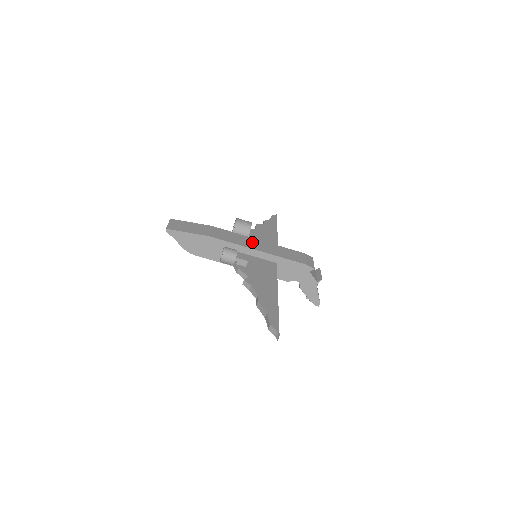
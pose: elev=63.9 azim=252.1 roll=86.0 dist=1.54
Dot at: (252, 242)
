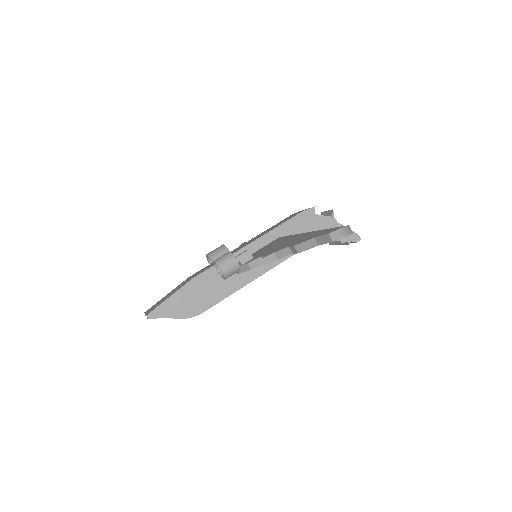
Dot at: (238, 248)
